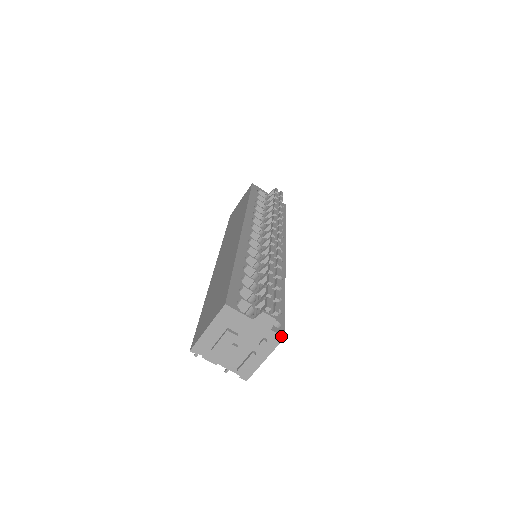
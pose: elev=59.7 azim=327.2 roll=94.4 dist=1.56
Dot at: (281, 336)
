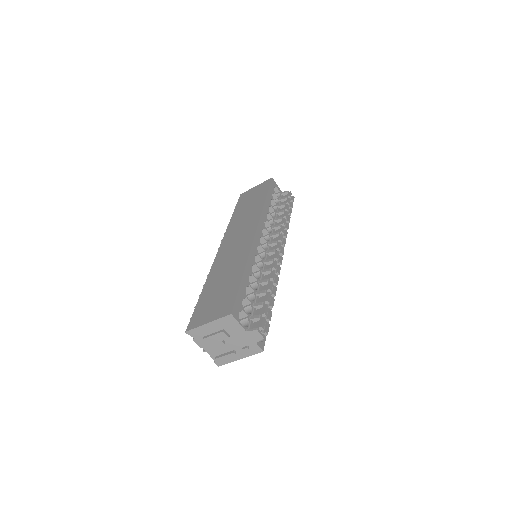
Dot at: (261, 349)
